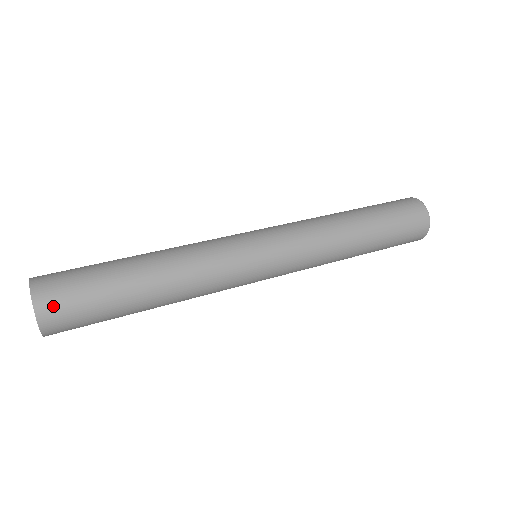
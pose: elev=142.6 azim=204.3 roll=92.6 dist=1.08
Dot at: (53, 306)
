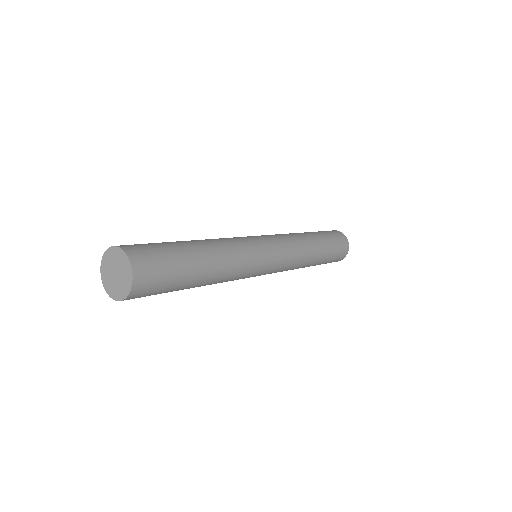
Dot at: (146, 278)
